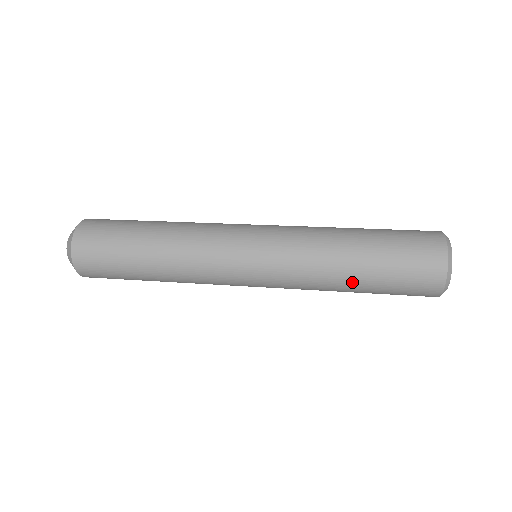
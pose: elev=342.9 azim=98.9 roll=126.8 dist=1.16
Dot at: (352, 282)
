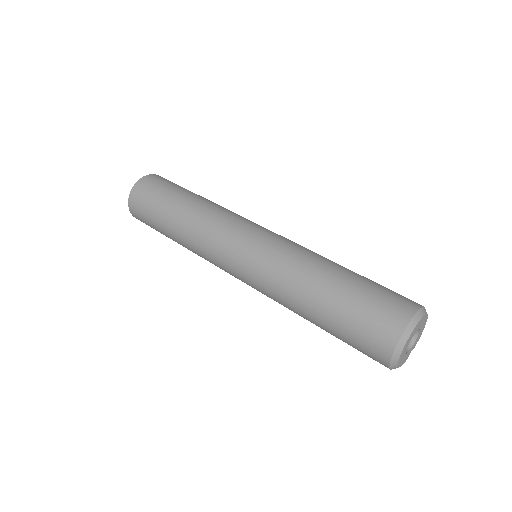
Dot at: (311, 316)
